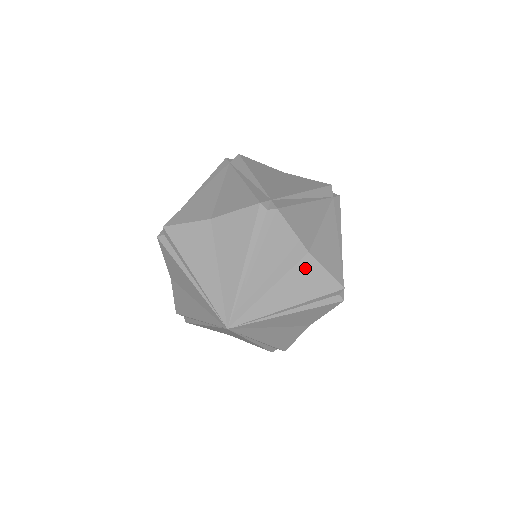
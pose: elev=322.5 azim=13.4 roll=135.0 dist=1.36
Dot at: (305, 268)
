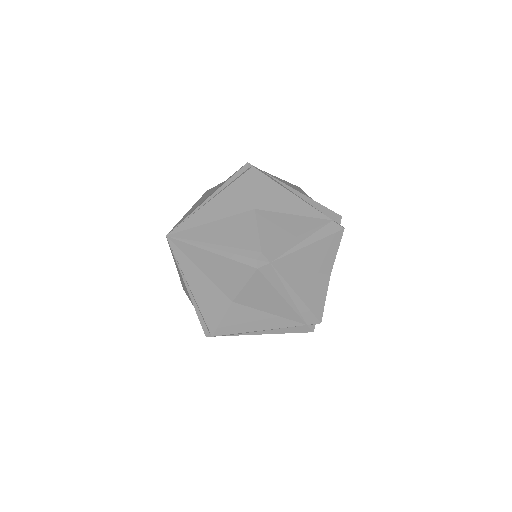
Dot at: occluded
